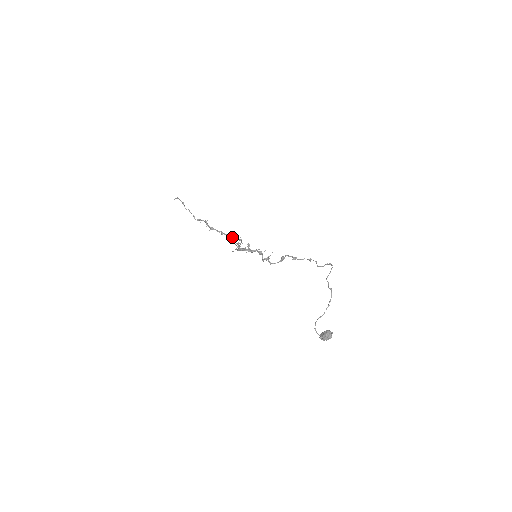
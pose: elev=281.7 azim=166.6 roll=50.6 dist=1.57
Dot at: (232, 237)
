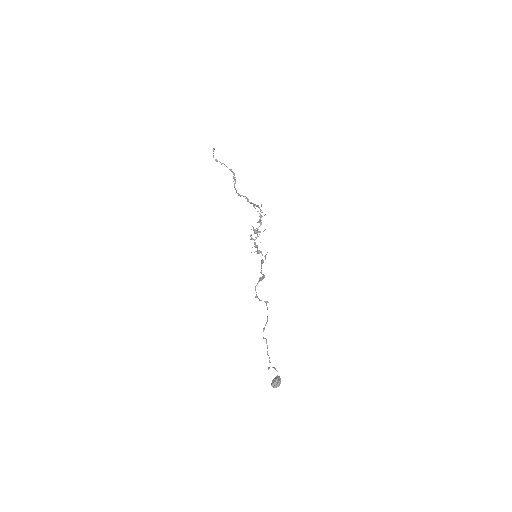
Dot at: (254, 207)
